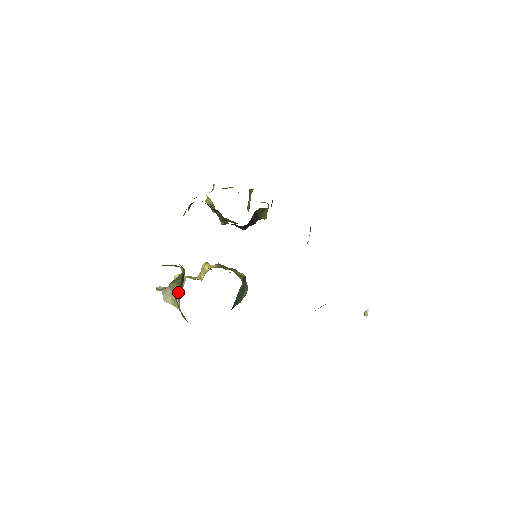
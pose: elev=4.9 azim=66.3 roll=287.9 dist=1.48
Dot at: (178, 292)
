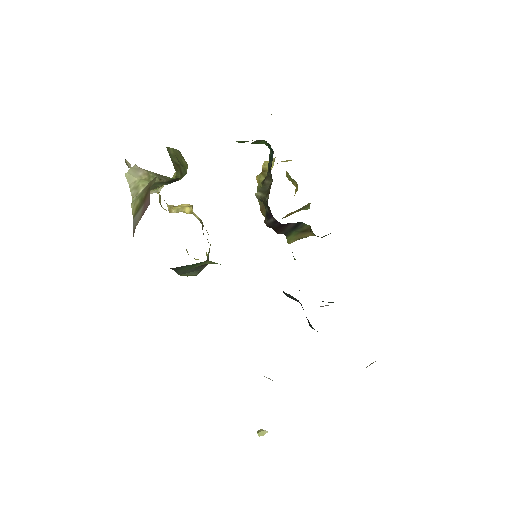
Dot at: (153, 184)
